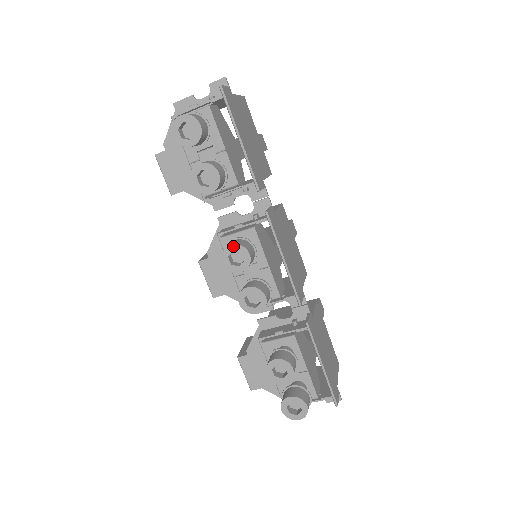
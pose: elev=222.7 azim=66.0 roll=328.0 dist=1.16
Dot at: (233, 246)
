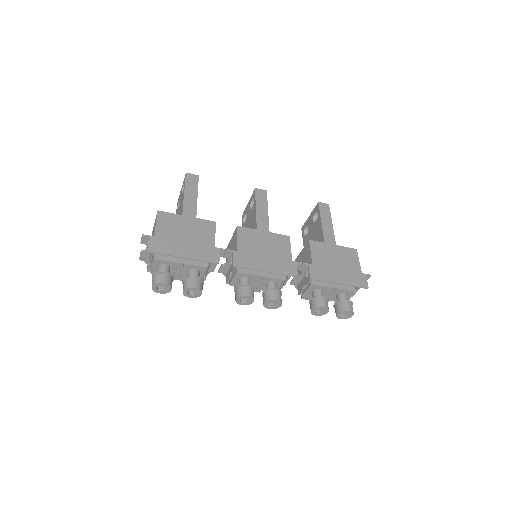
Dot at: (237, 299)
